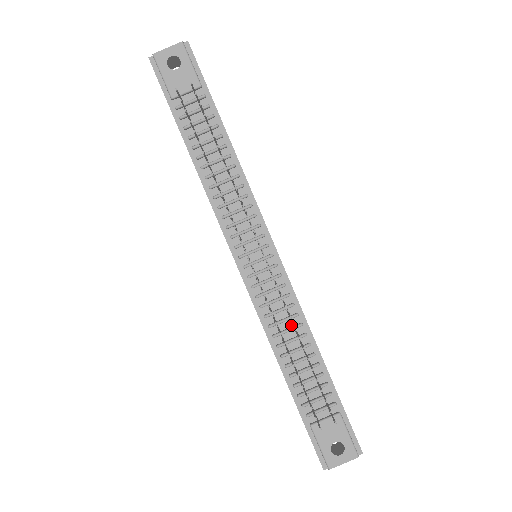
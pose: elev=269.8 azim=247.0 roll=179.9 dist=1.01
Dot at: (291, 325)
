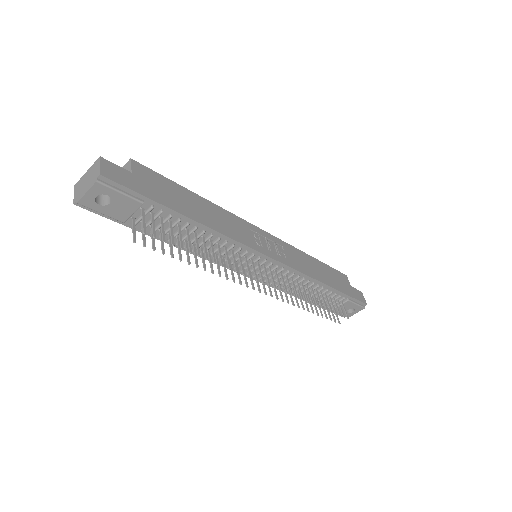
Dot at: (301, 283)
